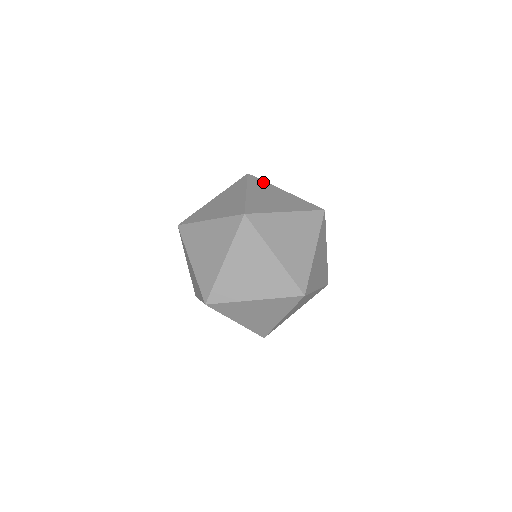
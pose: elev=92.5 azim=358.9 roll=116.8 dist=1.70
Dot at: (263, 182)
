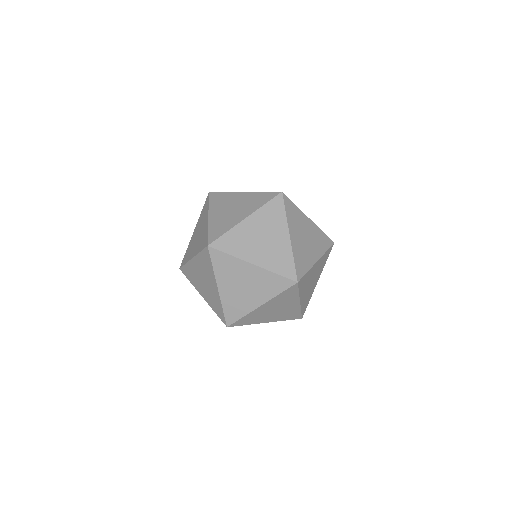
Dot at: (282, 212)
